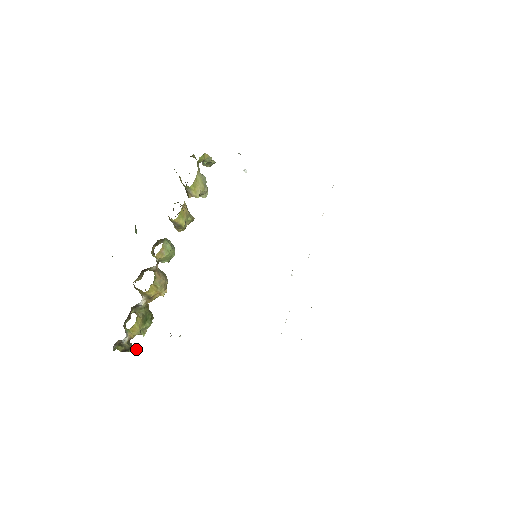
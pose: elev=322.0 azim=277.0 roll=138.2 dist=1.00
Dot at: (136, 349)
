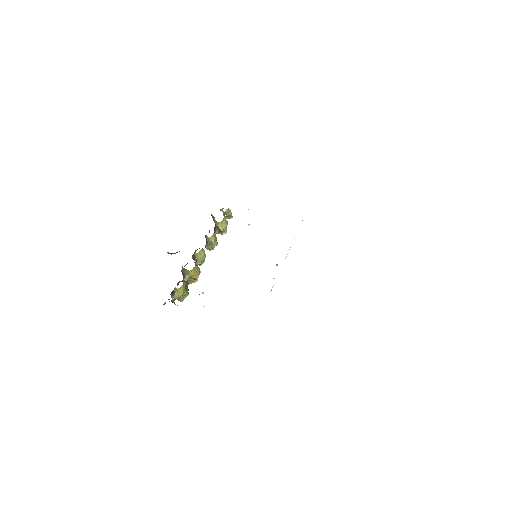
Dot at: occluded
